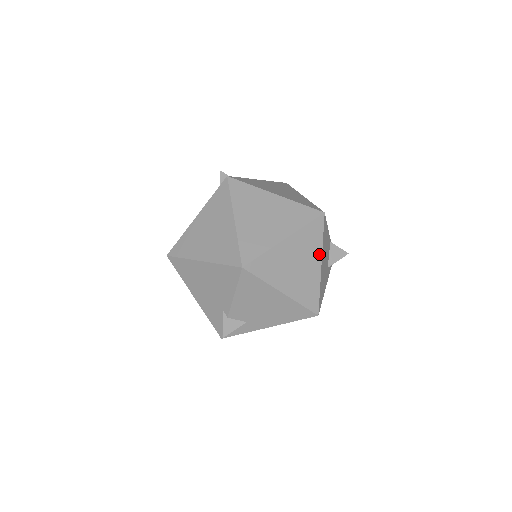
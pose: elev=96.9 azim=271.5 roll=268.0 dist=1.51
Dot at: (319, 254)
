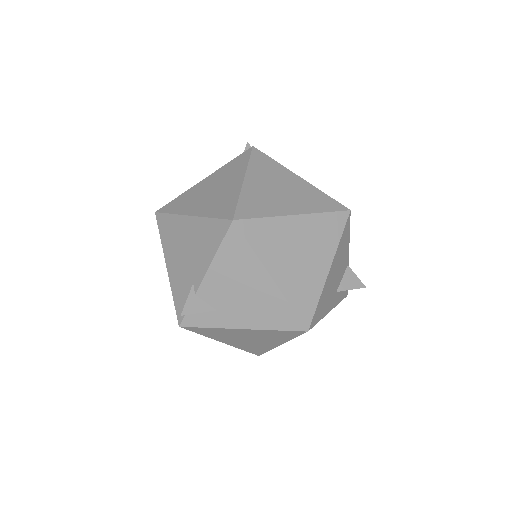
Dot at: (331, 255)
